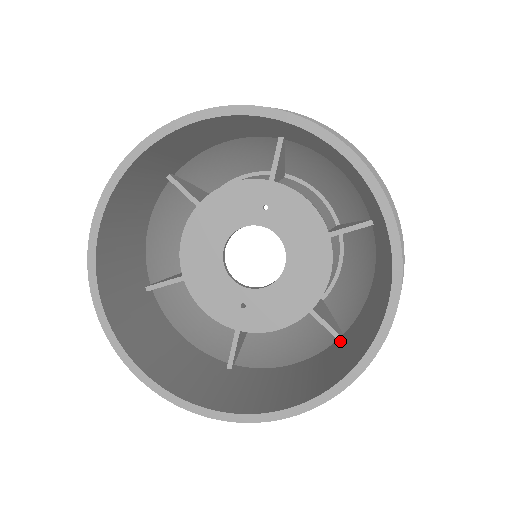
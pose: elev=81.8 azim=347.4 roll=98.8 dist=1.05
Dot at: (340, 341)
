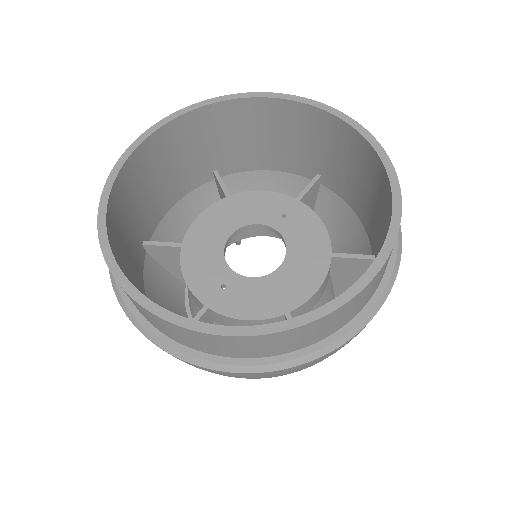
Dot at: occluded
